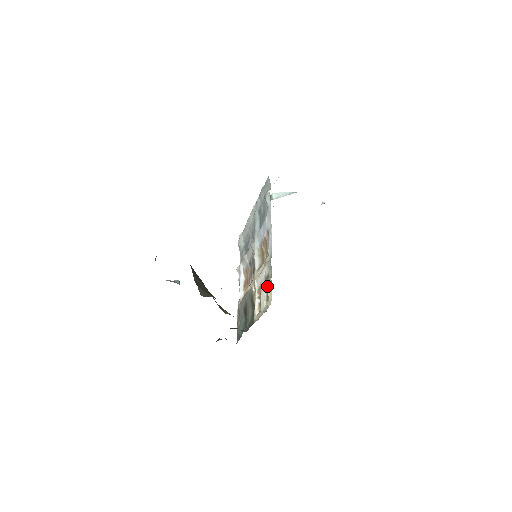
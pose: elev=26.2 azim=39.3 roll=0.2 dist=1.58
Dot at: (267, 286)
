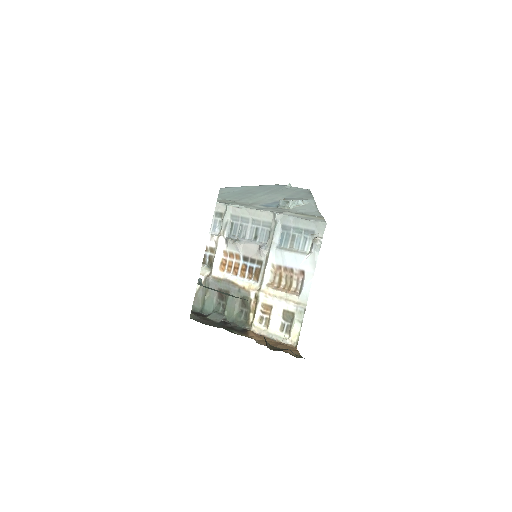
Dot at: (285, 318)
